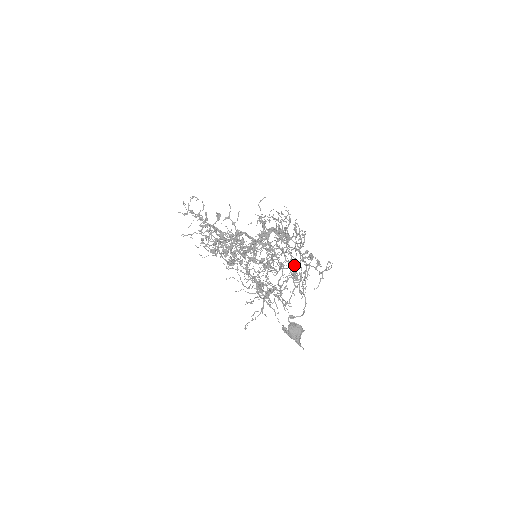
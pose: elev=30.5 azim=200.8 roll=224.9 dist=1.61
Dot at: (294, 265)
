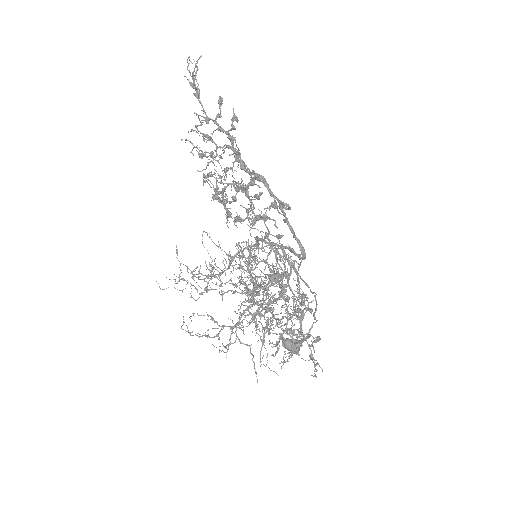
Dot at: (282, 328)
